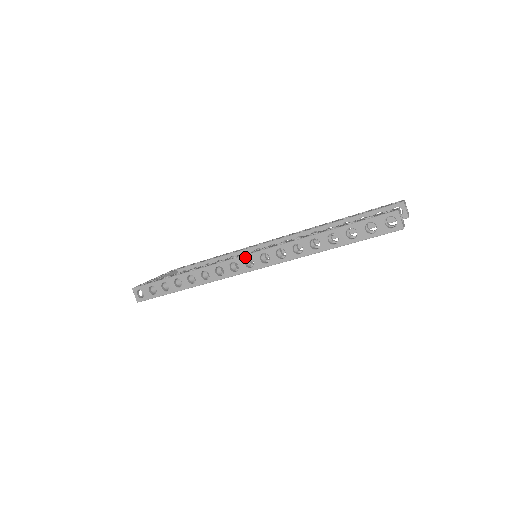
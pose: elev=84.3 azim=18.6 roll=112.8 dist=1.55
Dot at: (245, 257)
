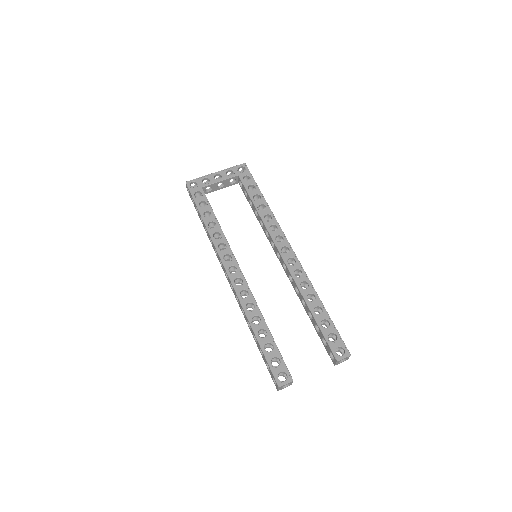
Dot at: (226, 271)
